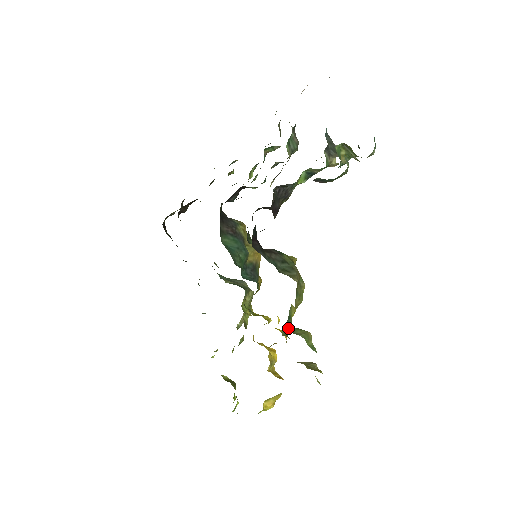
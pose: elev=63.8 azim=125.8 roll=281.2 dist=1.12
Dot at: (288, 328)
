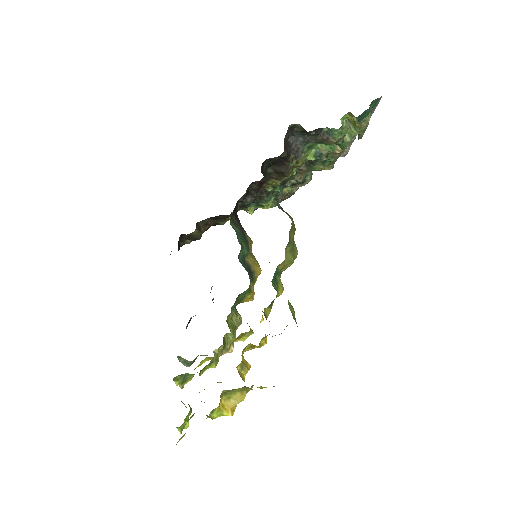
Dot at: (273, 286)
